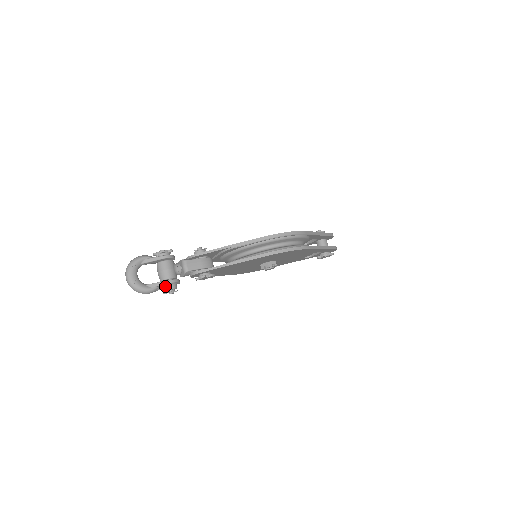
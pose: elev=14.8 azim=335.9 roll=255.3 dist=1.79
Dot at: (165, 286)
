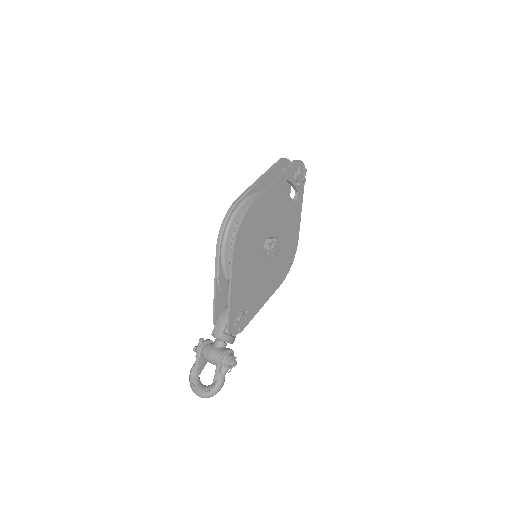
Dot at: (223, 366)
